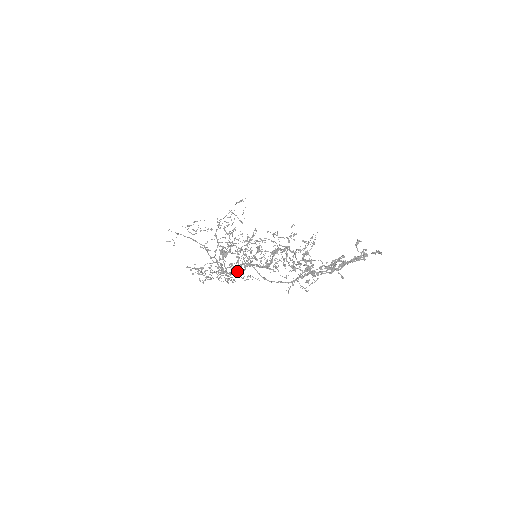
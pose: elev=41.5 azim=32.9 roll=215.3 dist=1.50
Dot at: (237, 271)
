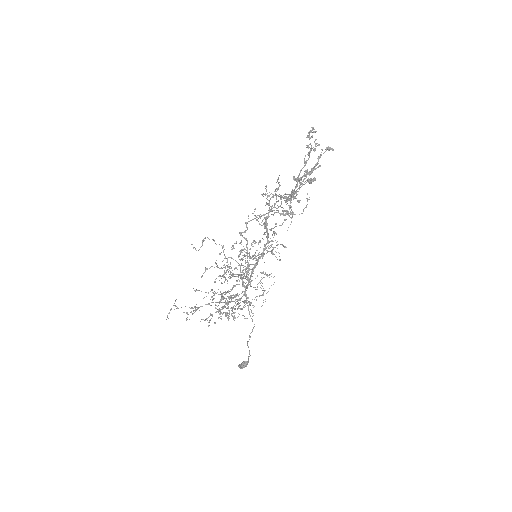
Dot at: (248, 278)
